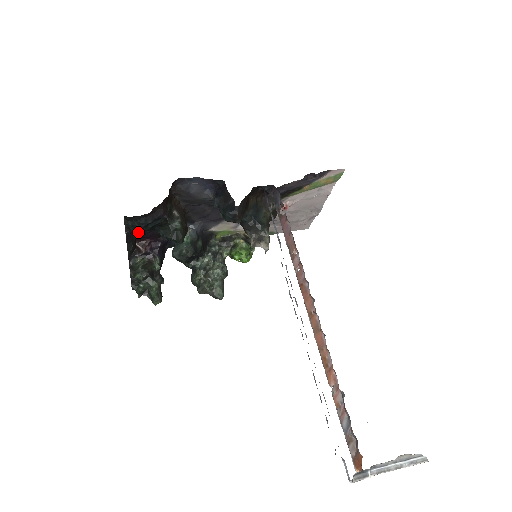
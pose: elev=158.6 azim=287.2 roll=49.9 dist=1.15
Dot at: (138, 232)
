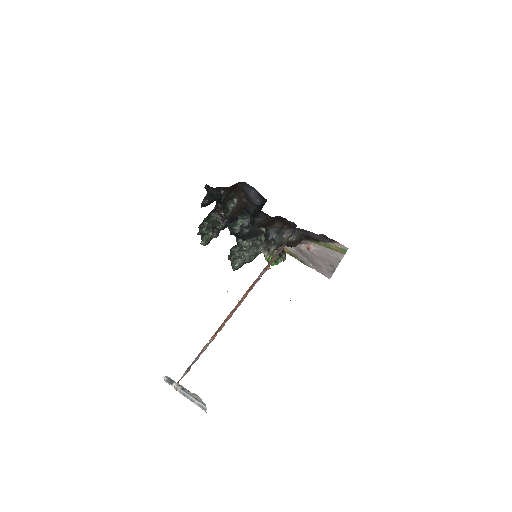
Dot at: occluded
